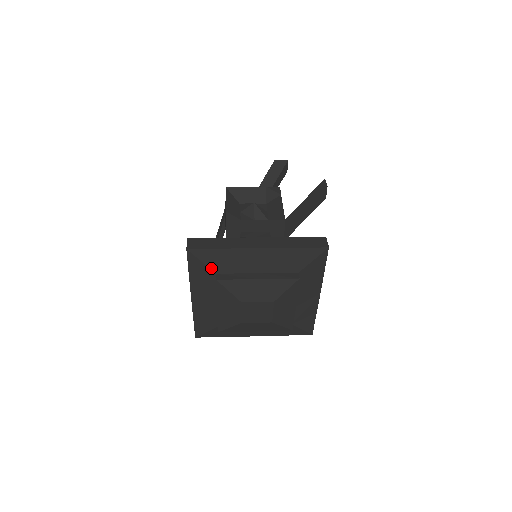
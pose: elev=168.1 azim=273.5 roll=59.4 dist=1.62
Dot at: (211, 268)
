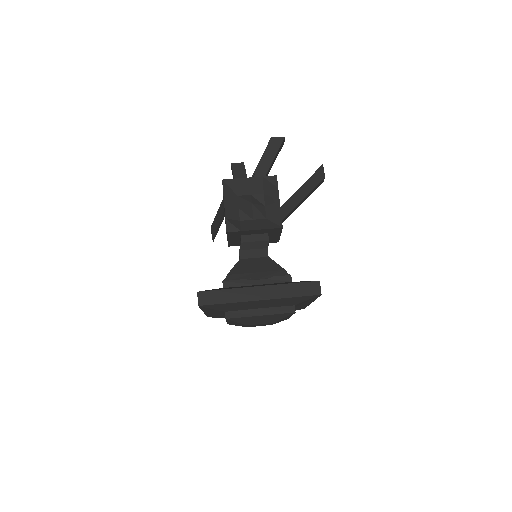
Dot at: (220, 310)
